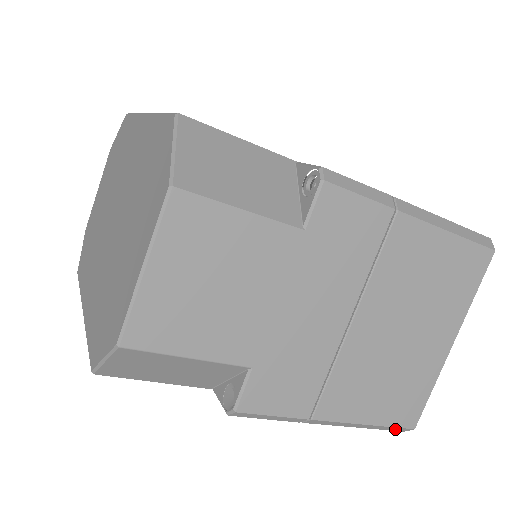
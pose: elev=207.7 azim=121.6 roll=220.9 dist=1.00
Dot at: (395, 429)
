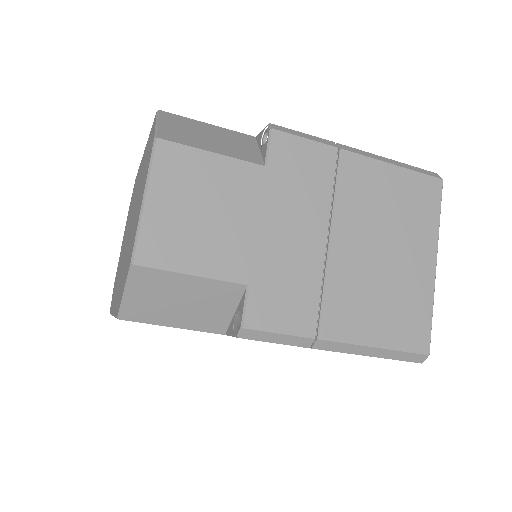
Dot at: (410, 358)
